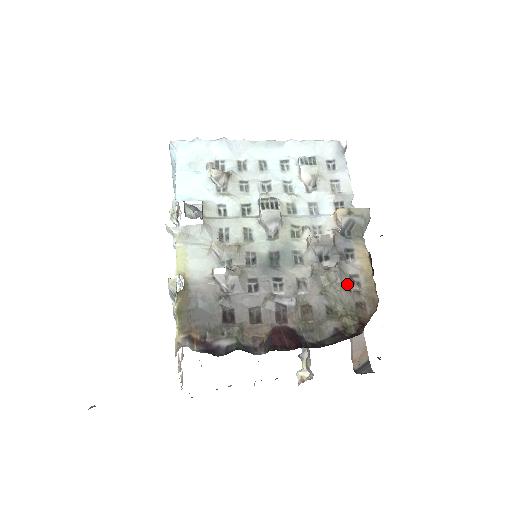
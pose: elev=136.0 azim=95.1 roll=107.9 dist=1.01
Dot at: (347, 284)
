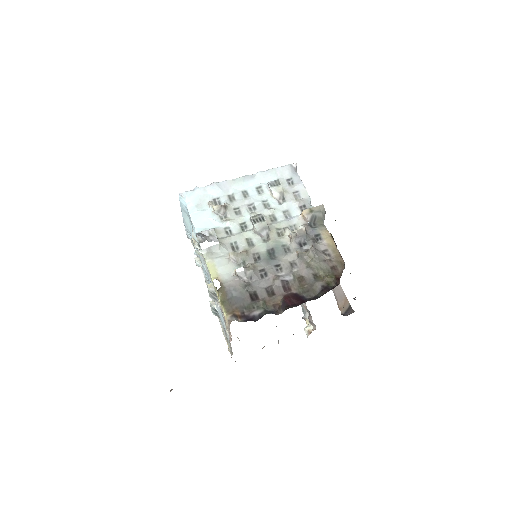
Dot at: (322, 257)
